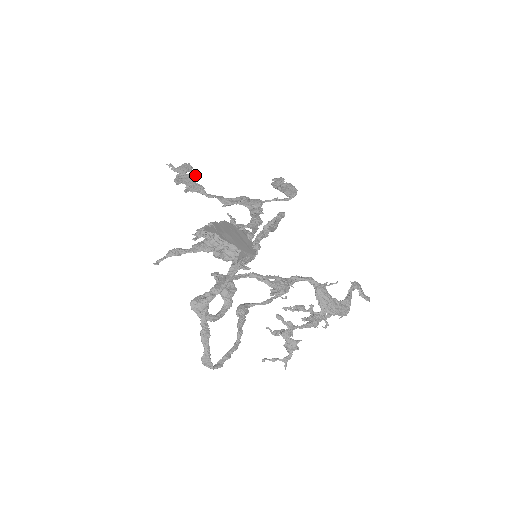
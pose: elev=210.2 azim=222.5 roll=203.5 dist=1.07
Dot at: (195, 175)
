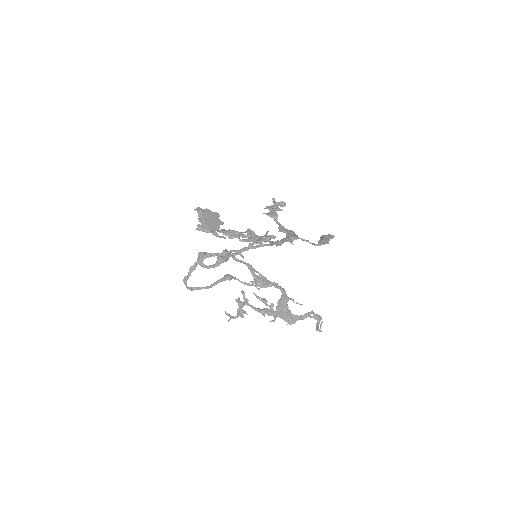
Dot at: (281, 209)
